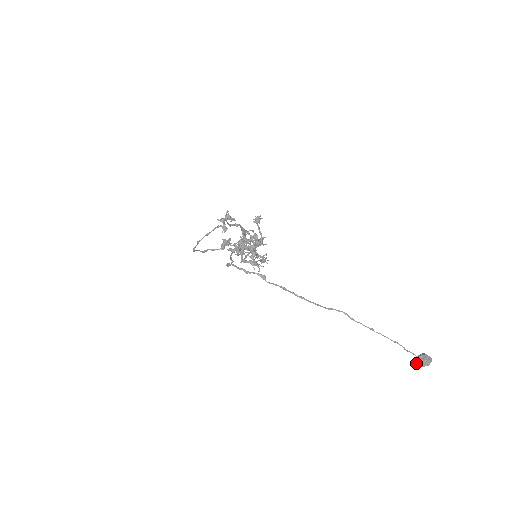
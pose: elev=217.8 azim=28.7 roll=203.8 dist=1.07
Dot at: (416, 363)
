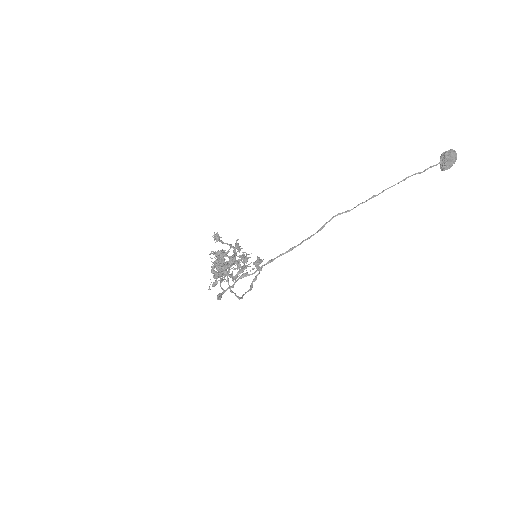
Dot at: (445, 169)
